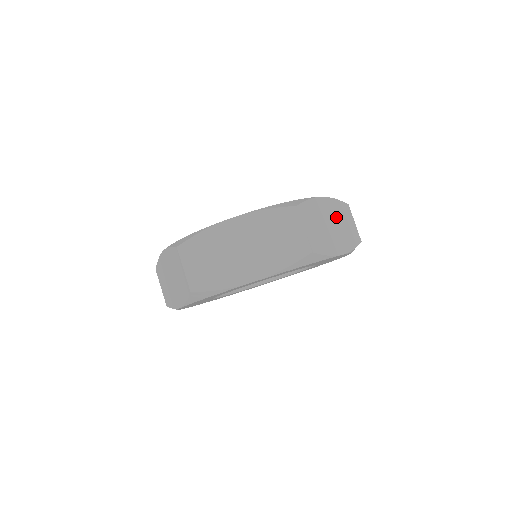
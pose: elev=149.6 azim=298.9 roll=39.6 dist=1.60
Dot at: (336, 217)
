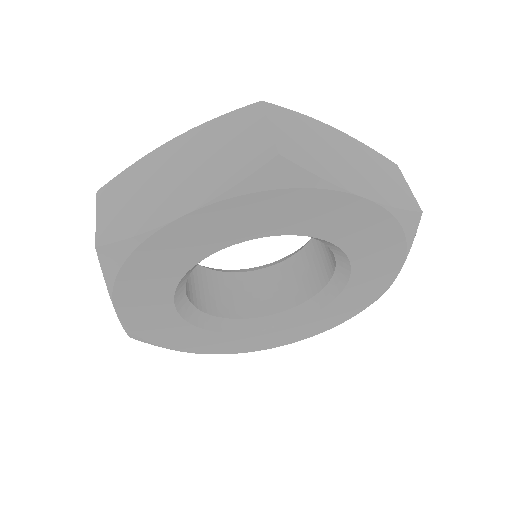
Dot at: (361, 159)
